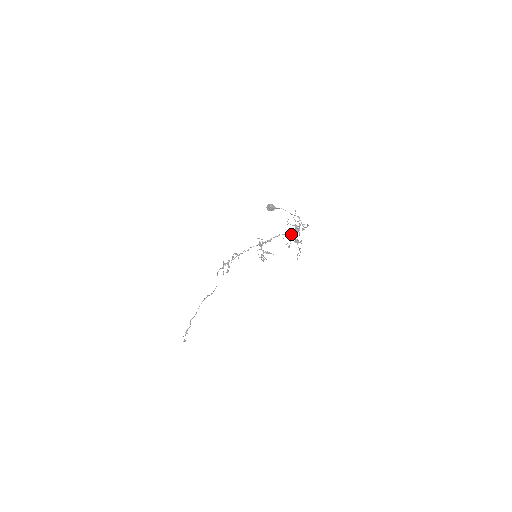
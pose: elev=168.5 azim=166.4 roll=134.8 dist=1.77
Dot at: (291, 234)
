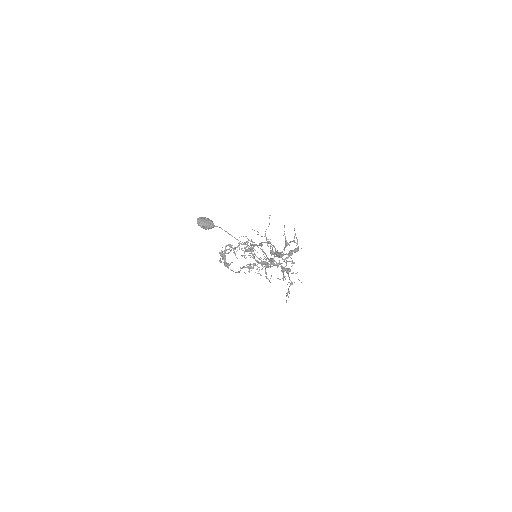
Dot at: occluded
